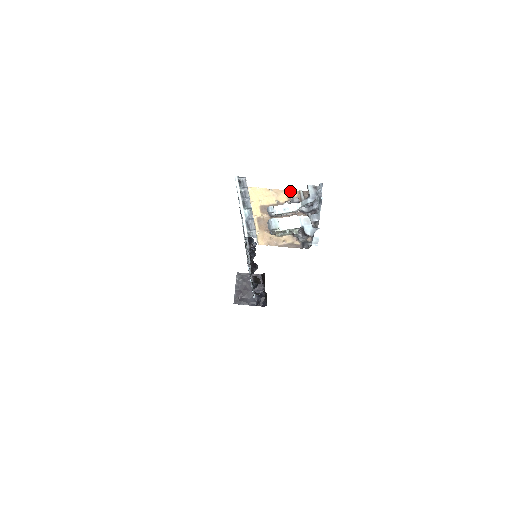
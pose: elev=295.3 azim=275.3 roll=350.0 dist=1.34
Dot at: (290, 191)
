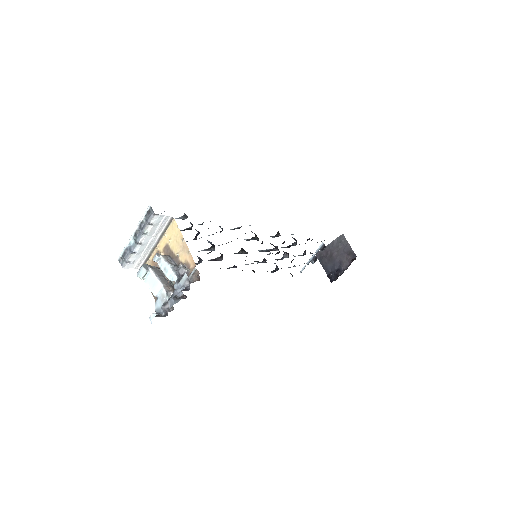
Dot at: (192, 258)
